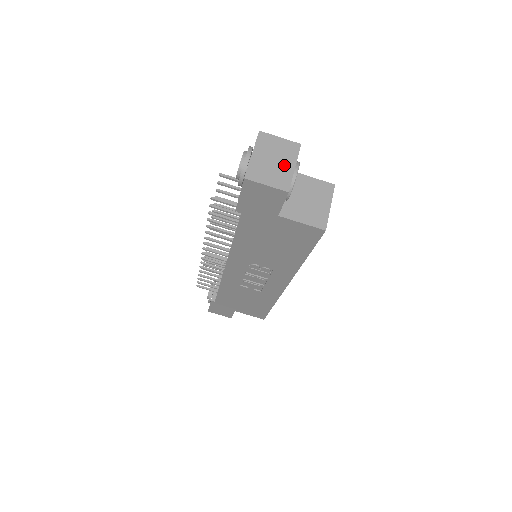
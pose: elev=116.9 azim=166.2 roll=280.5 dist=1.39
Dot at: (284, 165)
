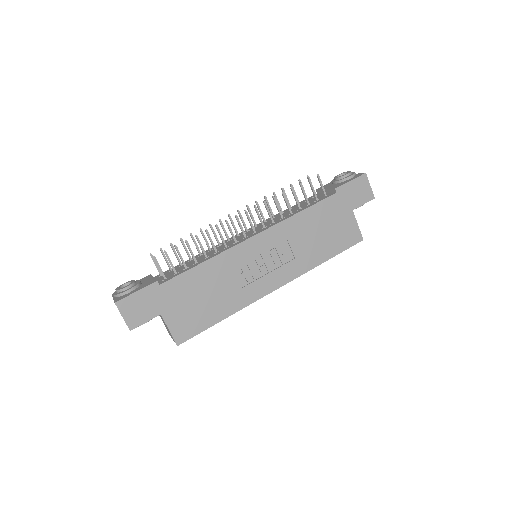
Dot at: occluded
